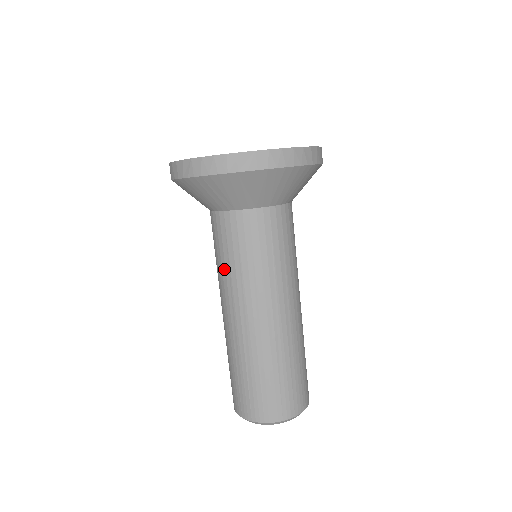
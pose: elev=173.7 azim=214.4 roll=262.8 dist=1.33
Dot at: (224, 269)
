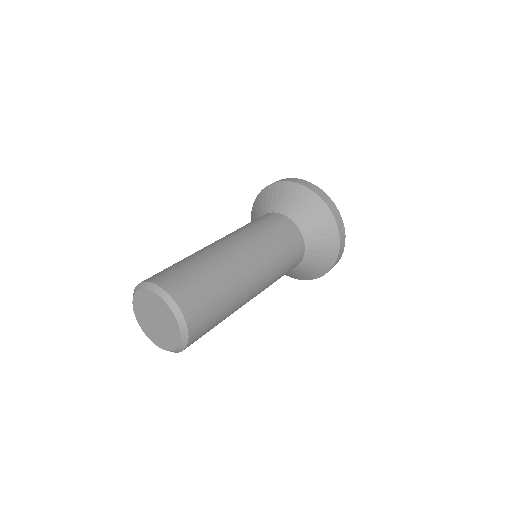
Dot at: occluded
